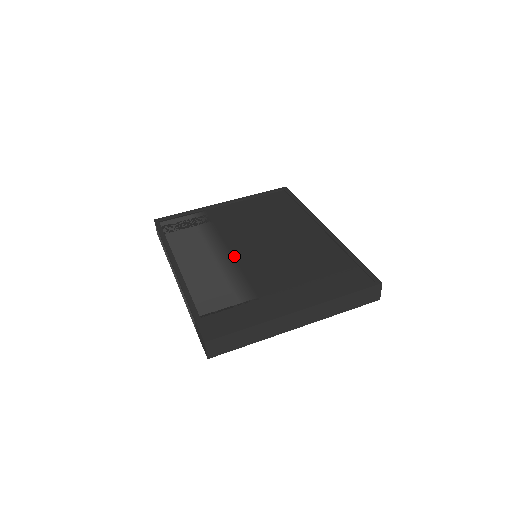
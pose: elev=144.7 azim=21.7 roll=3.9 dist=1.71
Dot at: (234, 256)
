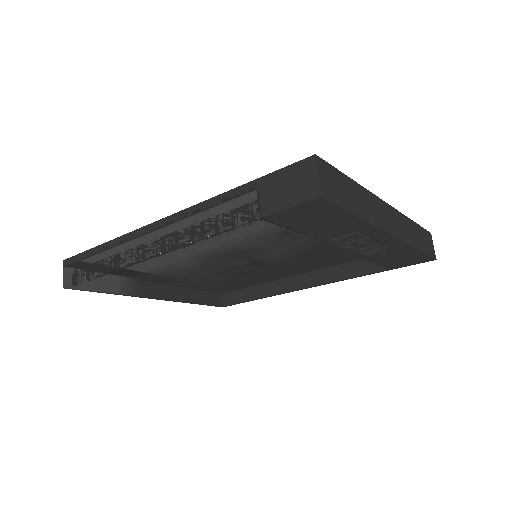
Dot at: occluded
